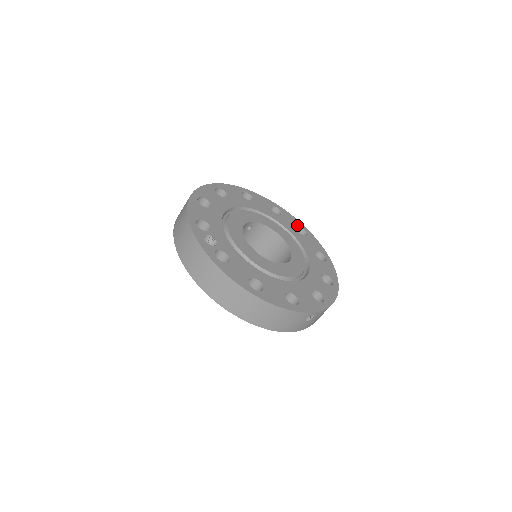
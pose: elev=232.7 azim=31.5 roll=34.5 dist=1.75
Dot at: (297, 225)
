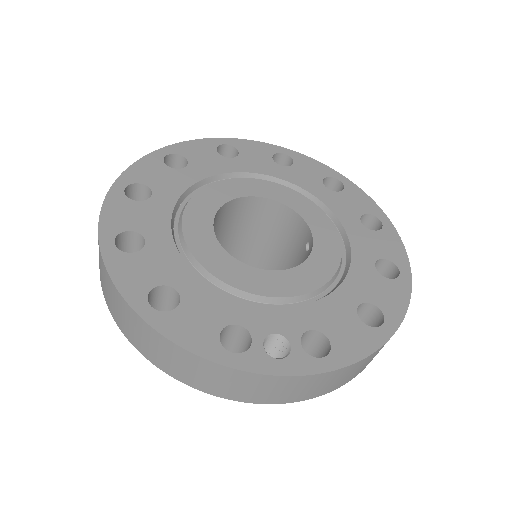
Dot at: (212, 149)
